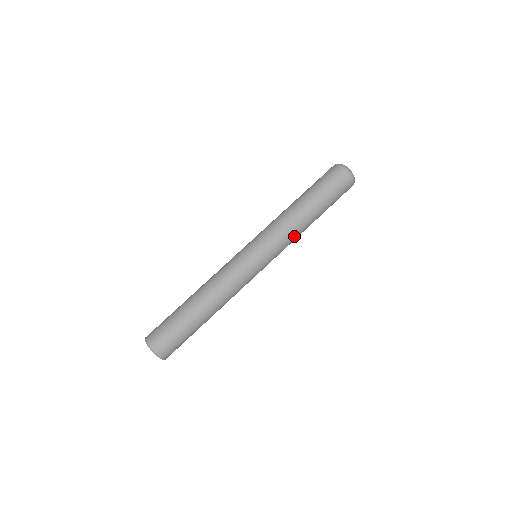
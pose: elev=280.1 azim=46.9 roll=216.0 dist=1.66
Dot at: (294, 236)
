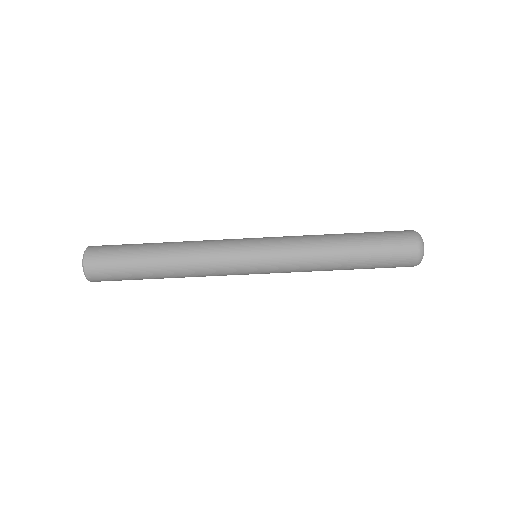
Dot at: (309, 268)
